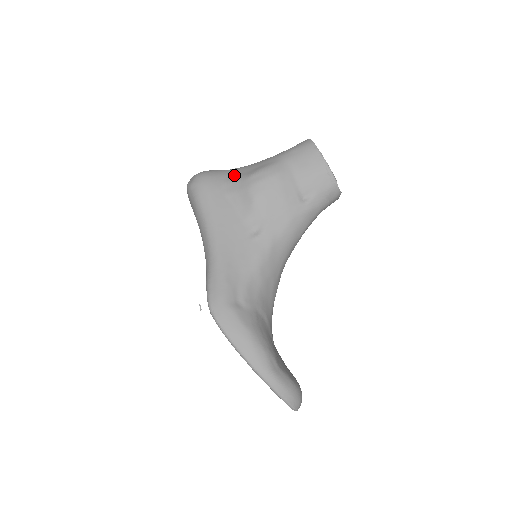
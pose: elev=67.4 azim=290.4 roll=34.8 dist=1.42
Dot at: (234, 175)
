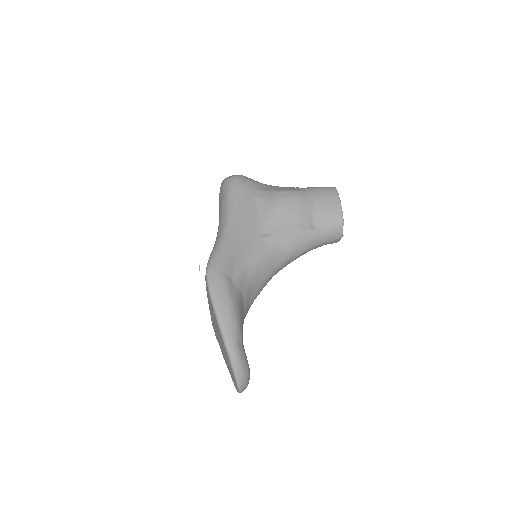
Dot at: (265, 187)
